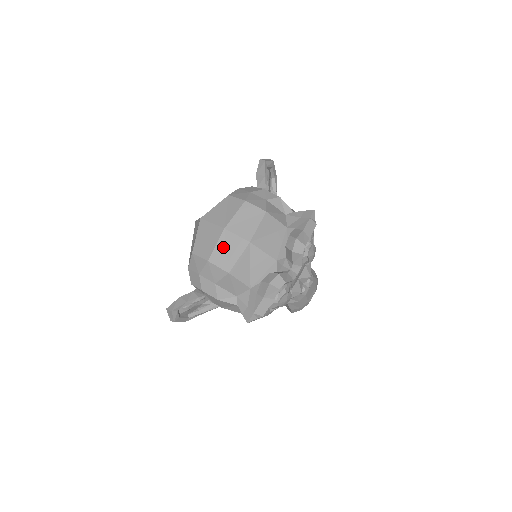
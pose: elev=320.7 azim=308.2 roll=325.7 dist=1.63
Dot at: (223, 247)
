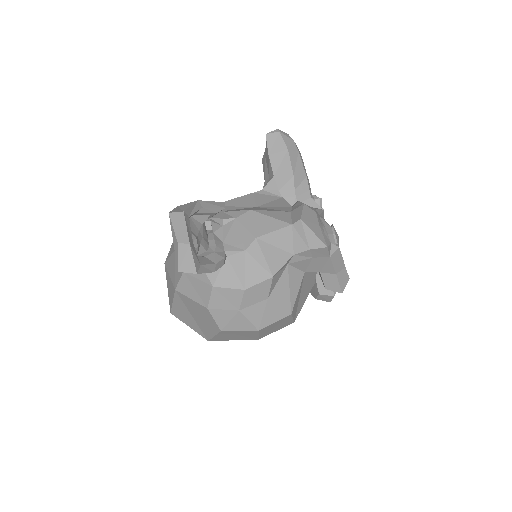
Dot at: occluded
